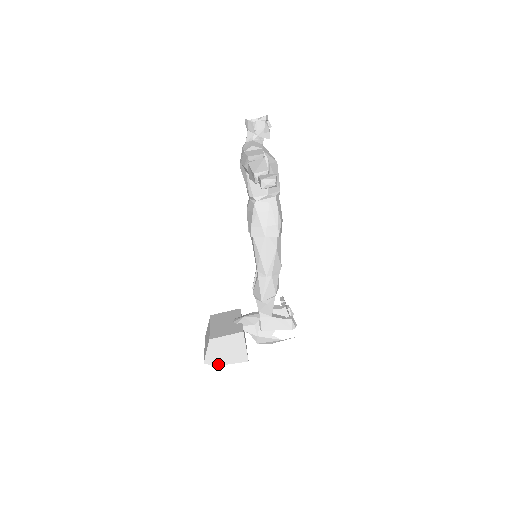
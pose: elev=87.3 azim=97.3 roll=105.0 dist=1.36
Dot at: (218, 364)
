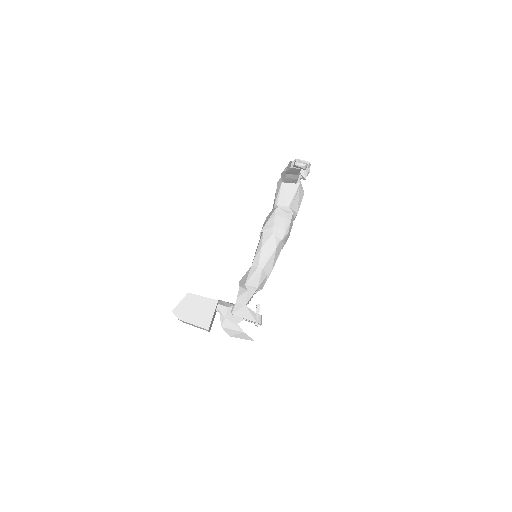
Dot at: (183, 319)
